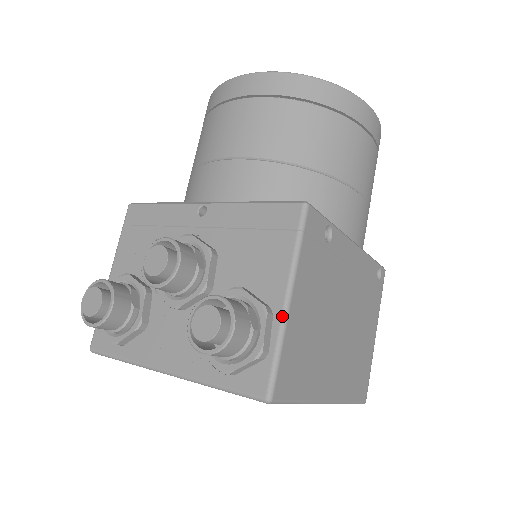
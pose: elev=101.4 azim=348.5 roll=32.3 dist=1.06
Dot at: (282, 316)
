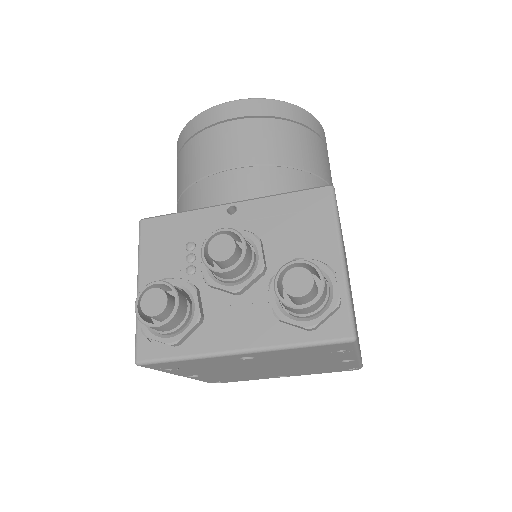
Dot at: (343, 271)
